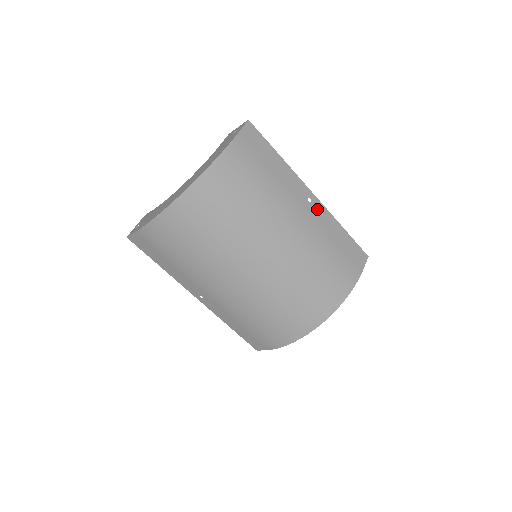
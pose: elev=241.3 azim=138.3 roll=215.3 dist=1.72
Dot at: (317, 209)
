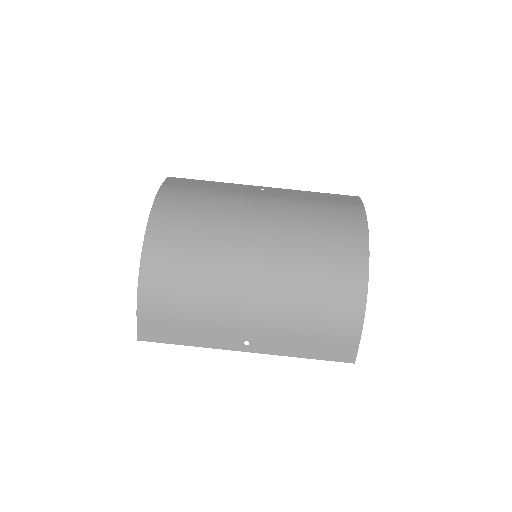
Dot at: (276, 191)
